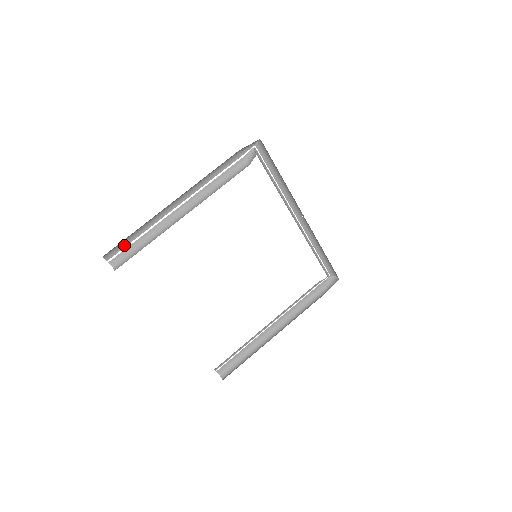
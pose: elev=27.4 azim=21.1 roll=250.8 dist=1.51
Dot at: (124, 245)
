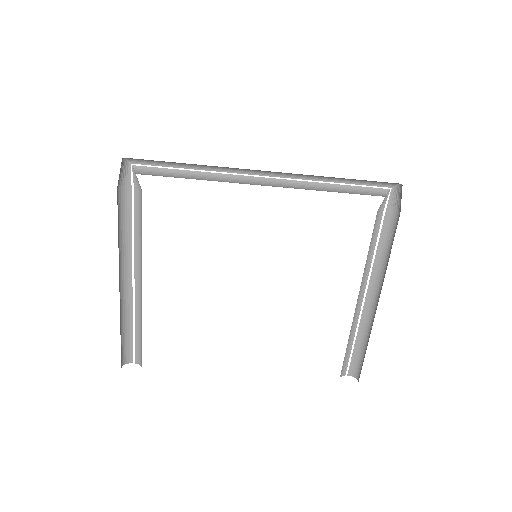
Dot at: (131, 343)
